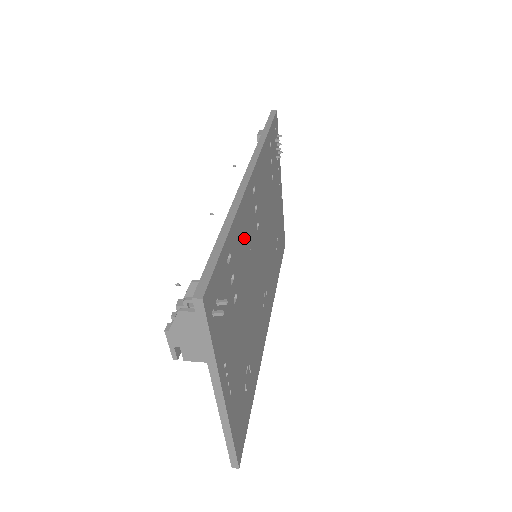
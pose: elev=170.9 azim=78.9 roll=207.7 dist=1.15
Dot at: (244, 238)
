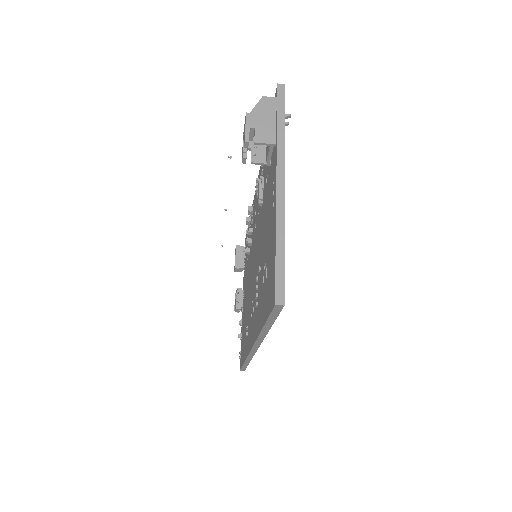
Dot at: occluded
